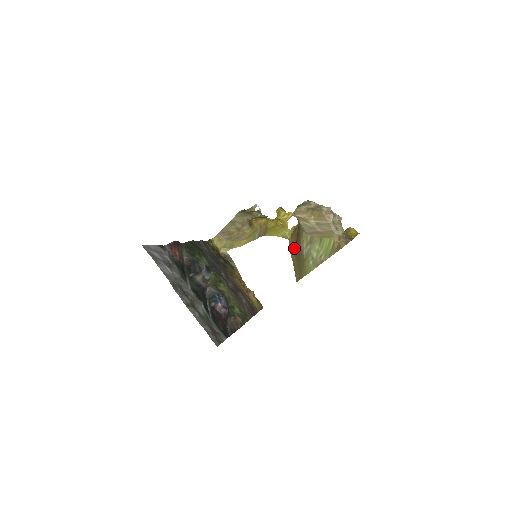
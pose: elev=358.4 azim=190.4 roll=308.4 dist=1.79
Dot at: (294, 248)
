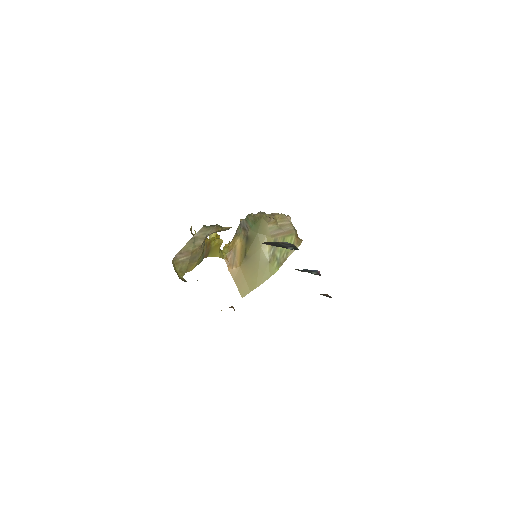
Dot at: (237, 263)
